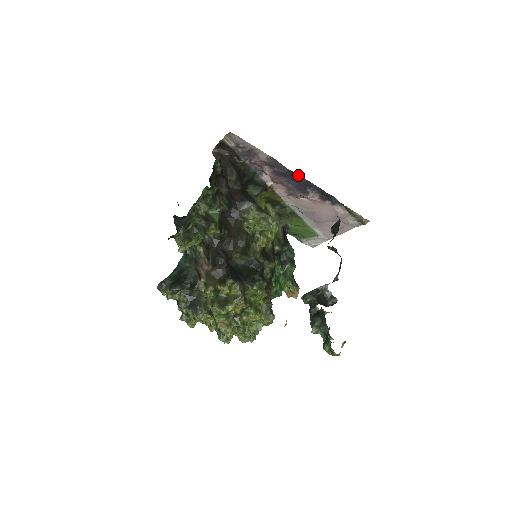
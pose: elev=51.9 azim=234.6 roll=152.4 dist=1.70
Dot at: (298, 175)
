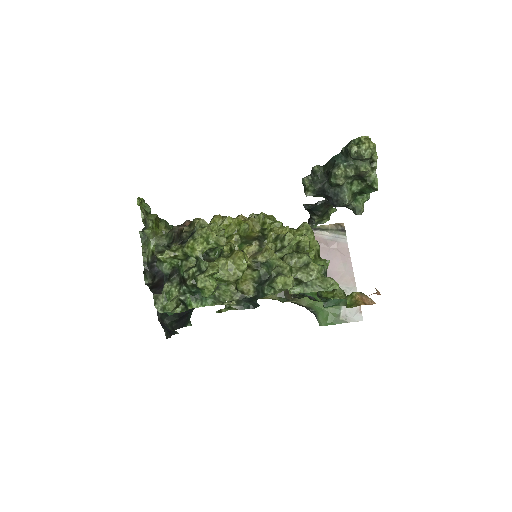
Dot at: occluded
